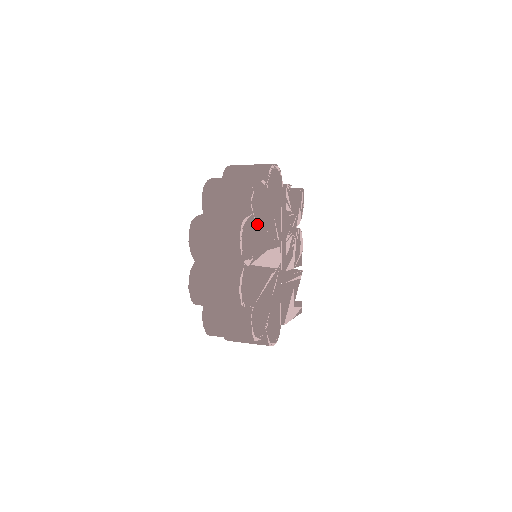
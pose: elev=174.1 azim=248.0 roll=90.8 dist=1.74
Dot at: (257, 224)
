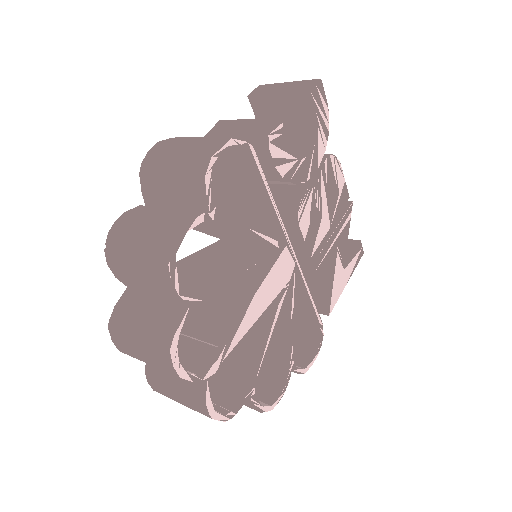
Dot at: (212, 297)
